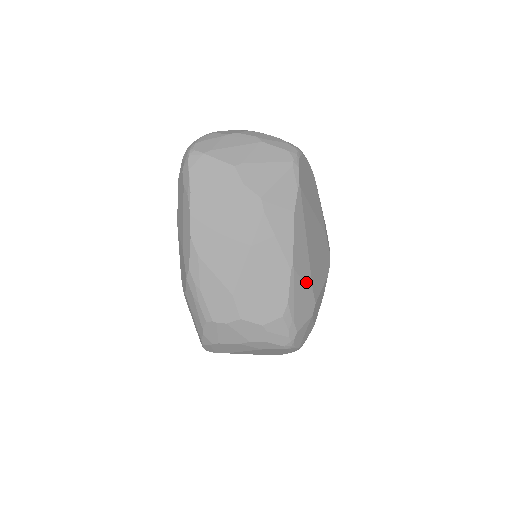
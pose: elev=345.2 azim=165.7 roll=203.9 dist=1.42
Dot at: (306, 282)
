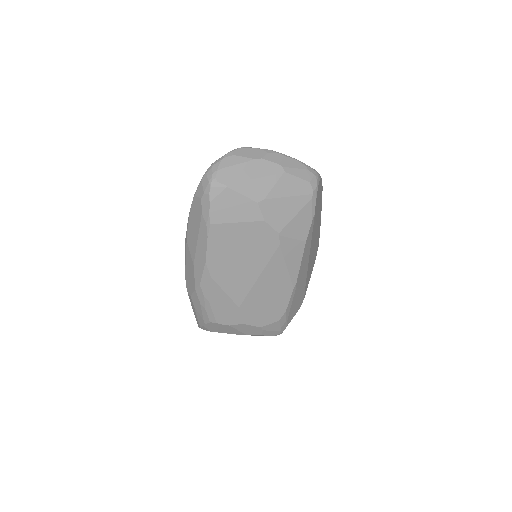
Dot at: (302, 289)
